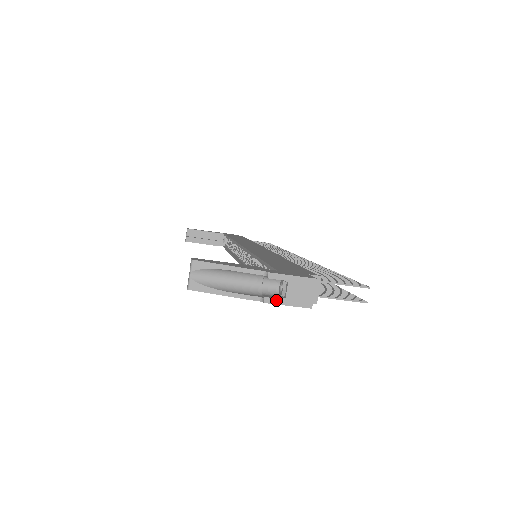
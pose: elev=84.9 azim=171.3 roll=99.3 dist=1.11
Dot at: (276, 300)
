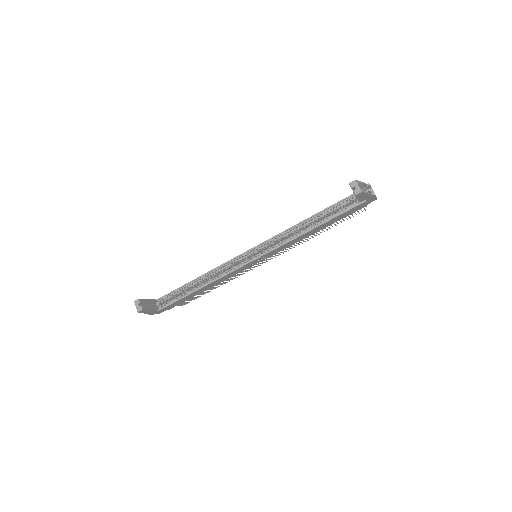
Dot at: occluded
